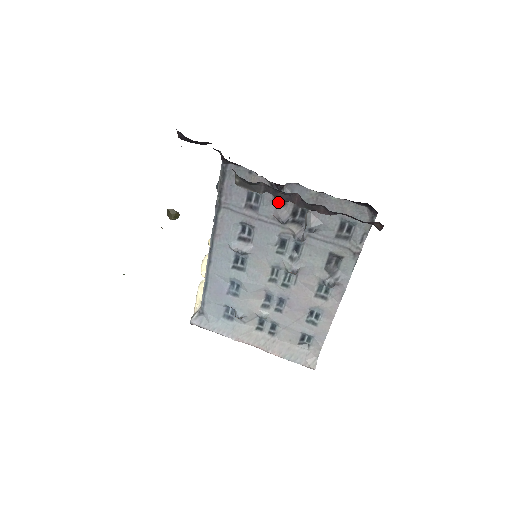
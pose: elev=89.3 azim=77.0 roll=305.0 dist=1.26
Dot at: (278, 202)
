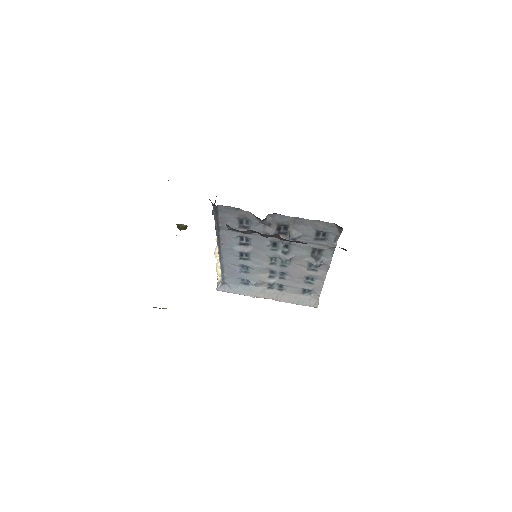
Dot at: occluded
